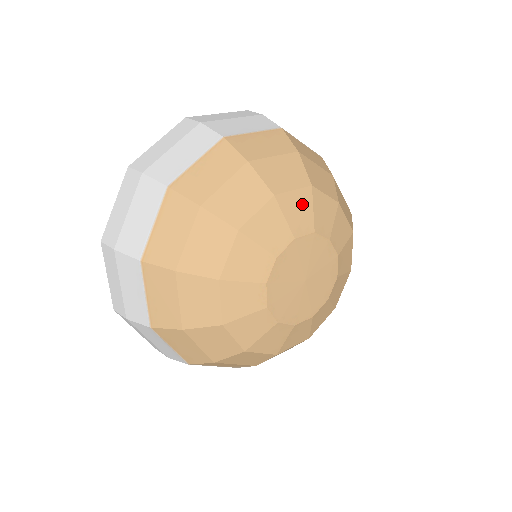
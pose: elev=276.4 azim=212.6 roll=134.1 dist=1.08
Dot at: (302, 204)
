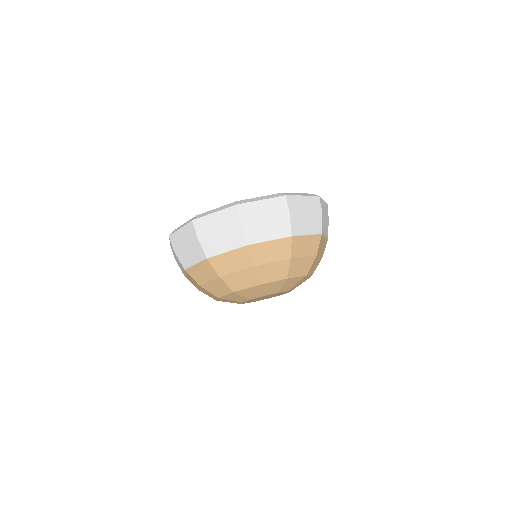
Dot at: (295, 282)
